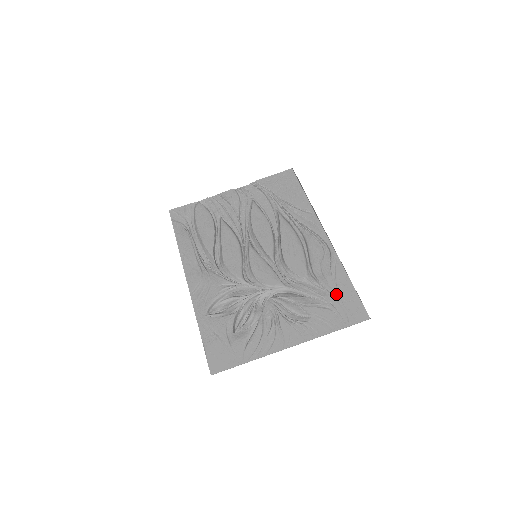
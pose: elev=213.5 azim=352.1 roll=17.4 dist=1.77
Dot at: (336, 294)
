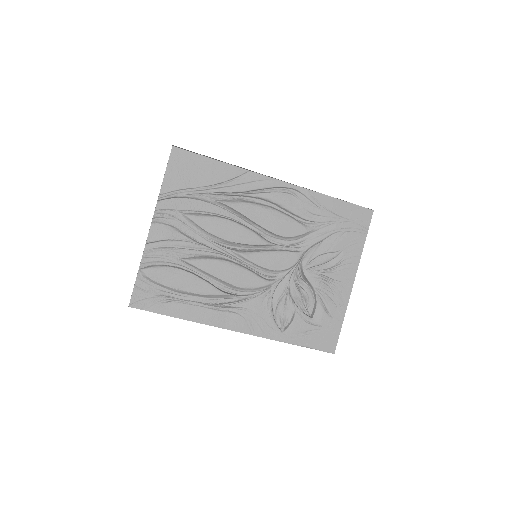
Dot at: (339, 219)
